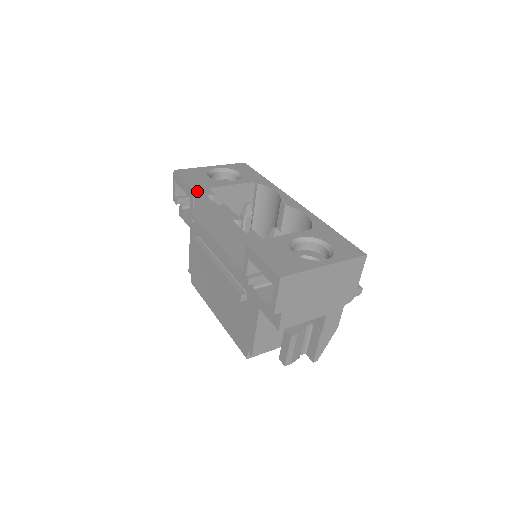
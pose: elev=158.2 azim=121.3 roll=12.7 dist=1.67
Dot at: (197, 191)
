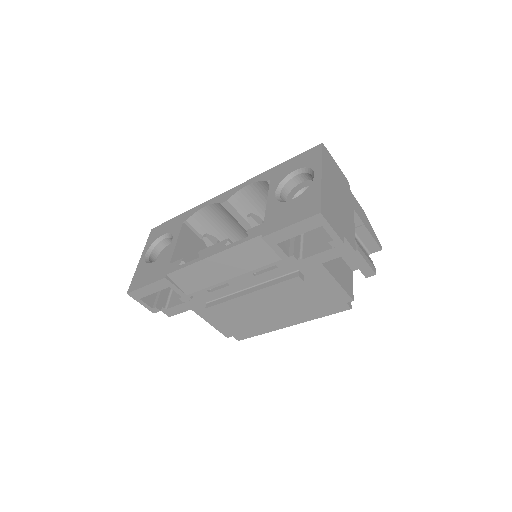
Dot at: (168, 275)
